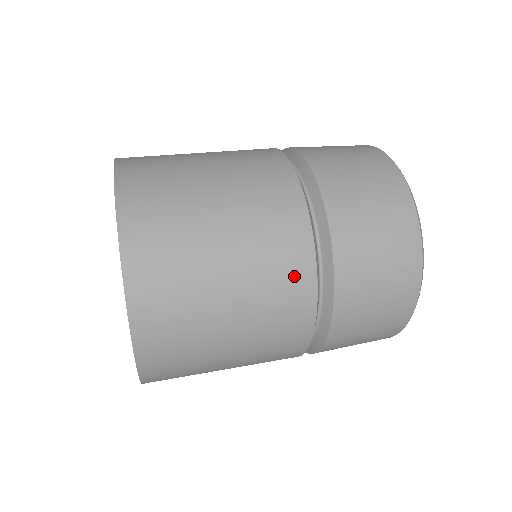
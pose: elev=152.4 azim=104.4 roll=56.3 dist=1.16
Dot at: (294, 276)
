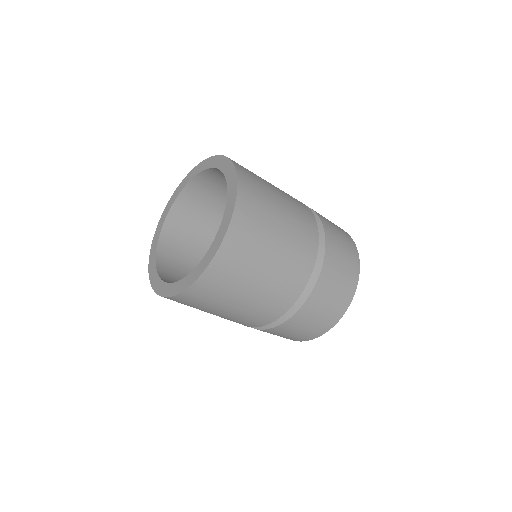
Dot at: (309, 236)
